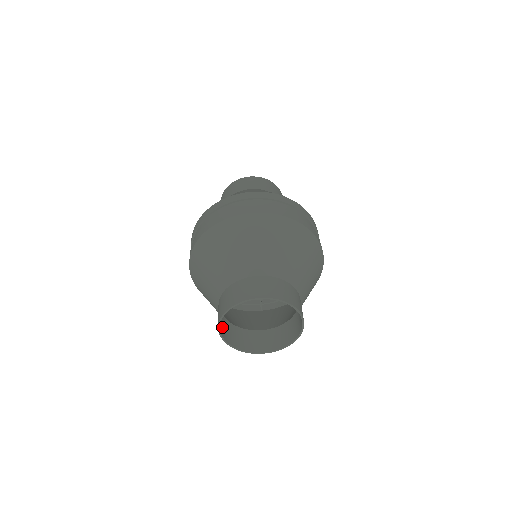
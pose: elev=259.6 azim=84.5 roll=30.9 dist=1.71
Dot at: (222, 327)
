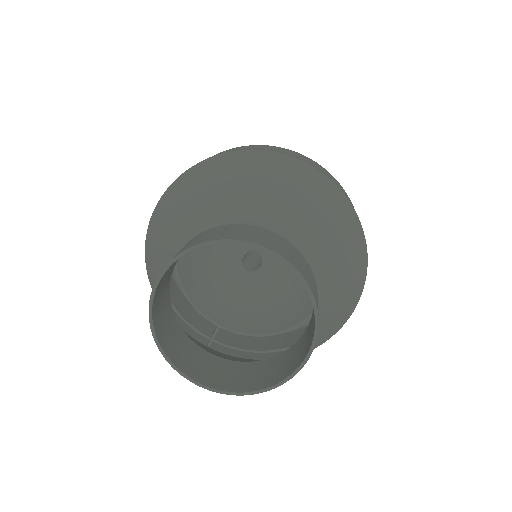
Dot at: (161, 288)
